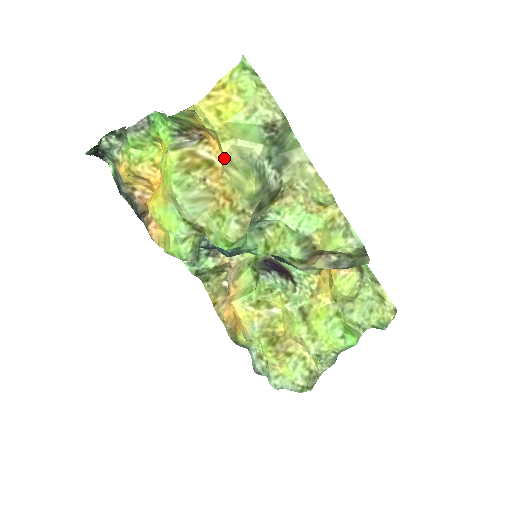
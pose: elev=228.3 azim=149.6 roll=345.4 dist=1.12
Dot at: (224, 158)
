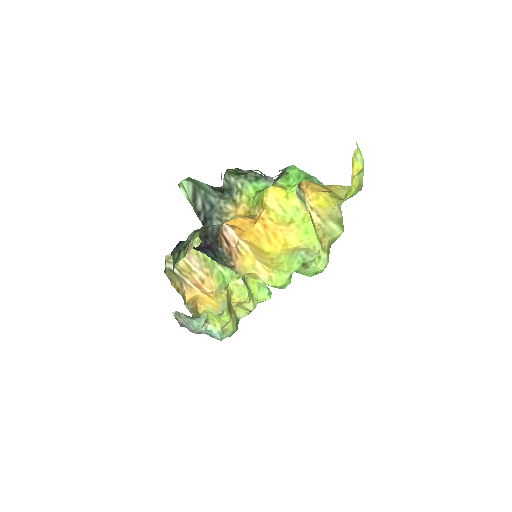
Dot at: (331, 214)
